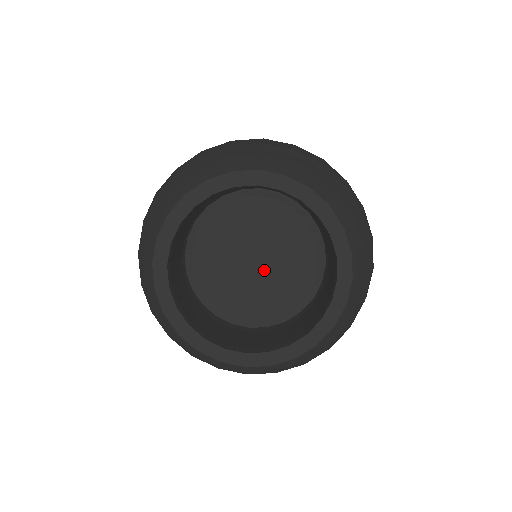
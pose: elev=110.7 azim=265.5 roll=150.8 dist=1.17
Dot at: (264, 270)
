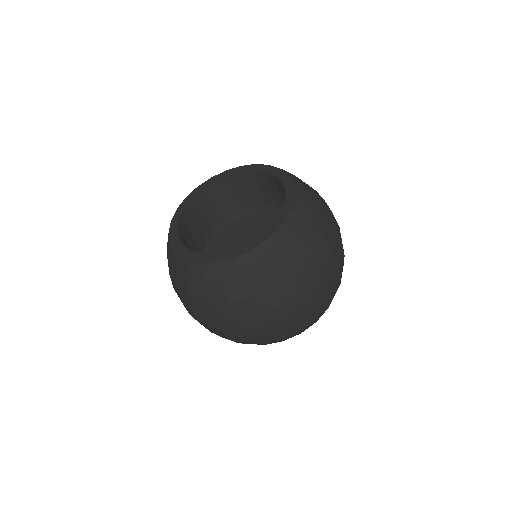
Dot at: occluded
